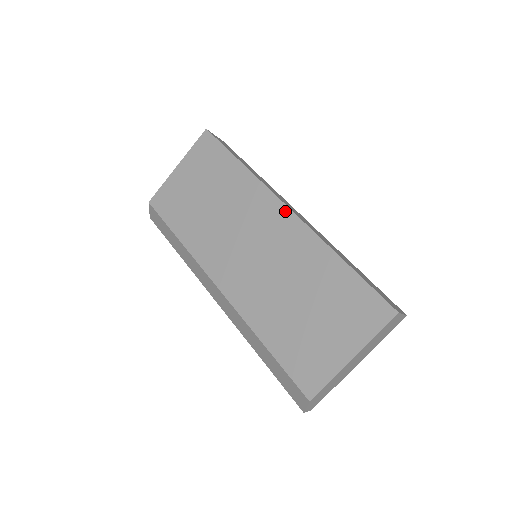
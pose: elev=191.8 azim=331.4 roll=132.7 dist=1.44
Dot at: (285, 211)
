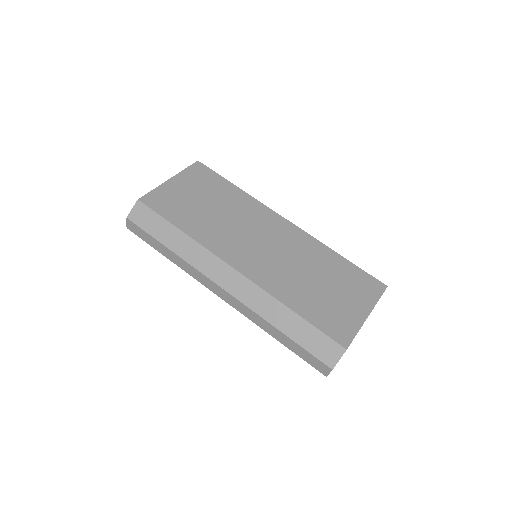
Dot at: (286, 222)
